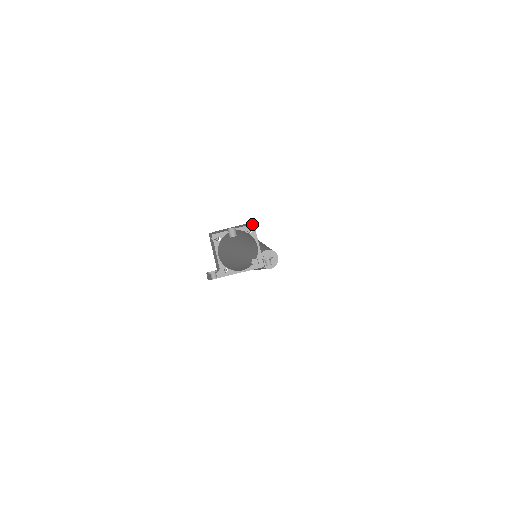
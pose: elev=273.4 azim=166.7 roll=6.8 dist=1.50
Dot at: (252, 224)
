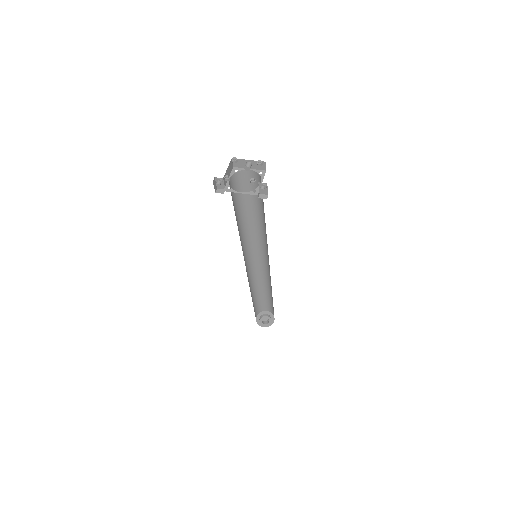
Dot at: (265, 170)
